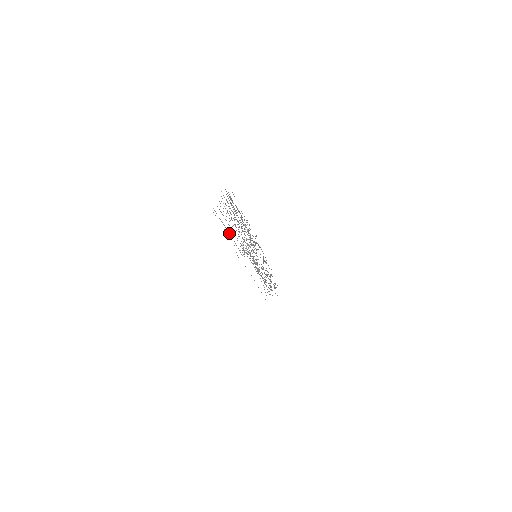
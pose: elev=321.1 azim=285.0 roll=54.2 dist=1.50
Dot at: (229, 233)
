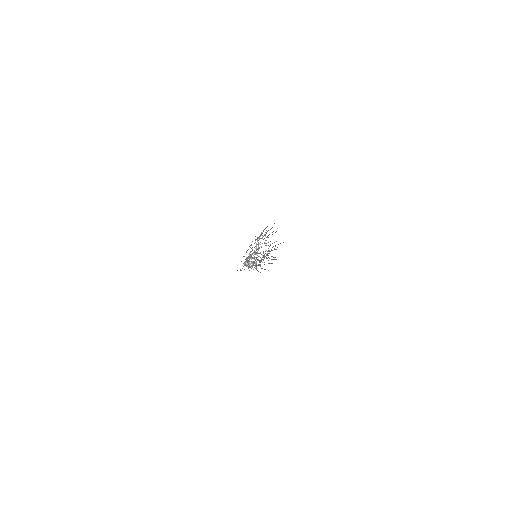
Dot at: occluded
